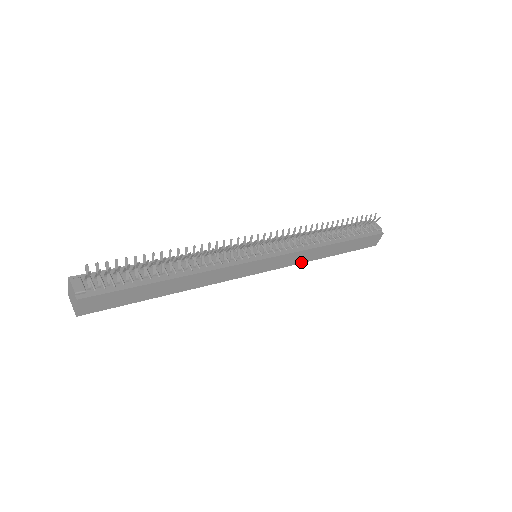
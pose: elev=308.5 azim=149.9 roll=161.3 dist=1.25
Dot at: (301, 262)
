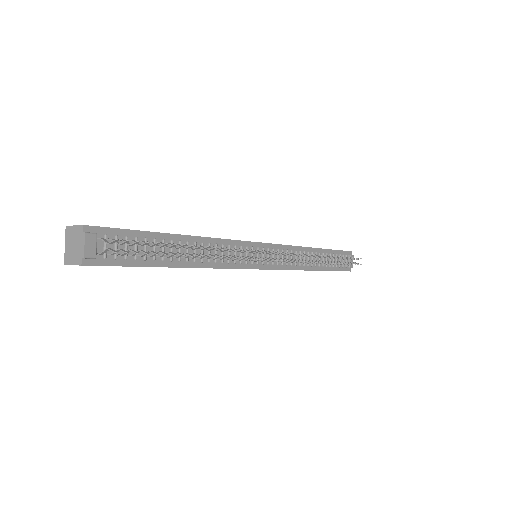
Dot at: occluded
